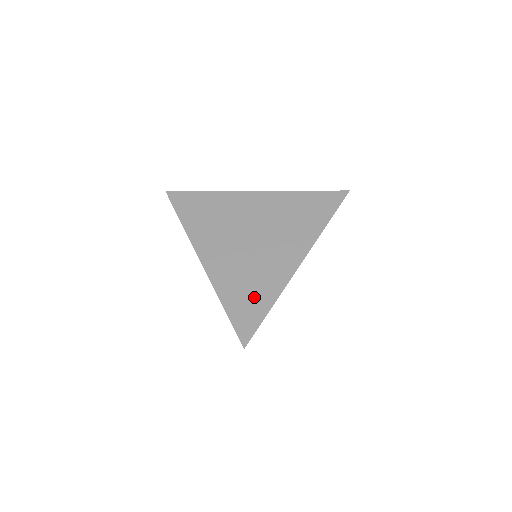
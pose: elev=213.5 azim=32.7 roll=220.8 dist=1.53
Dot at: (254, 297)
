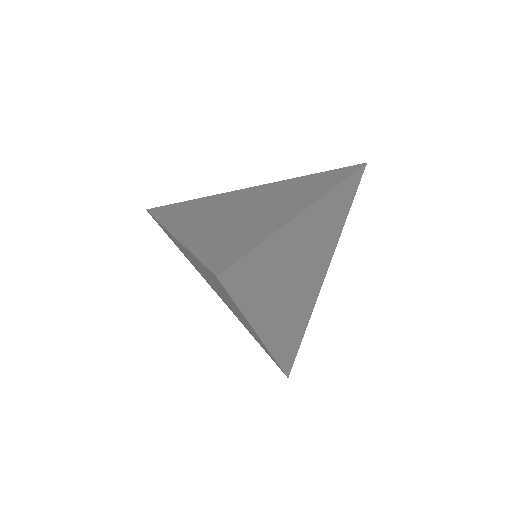
Dot at: (239, 238)
